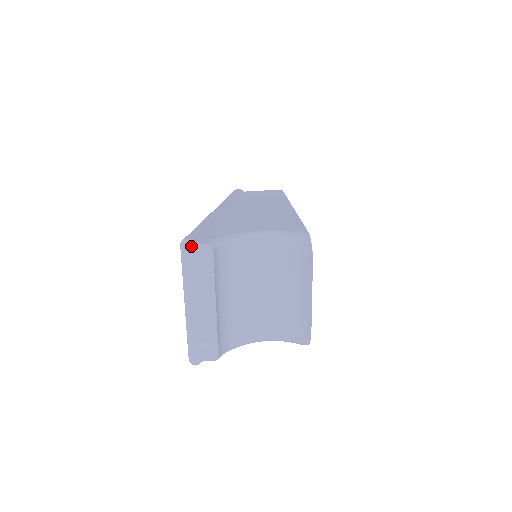
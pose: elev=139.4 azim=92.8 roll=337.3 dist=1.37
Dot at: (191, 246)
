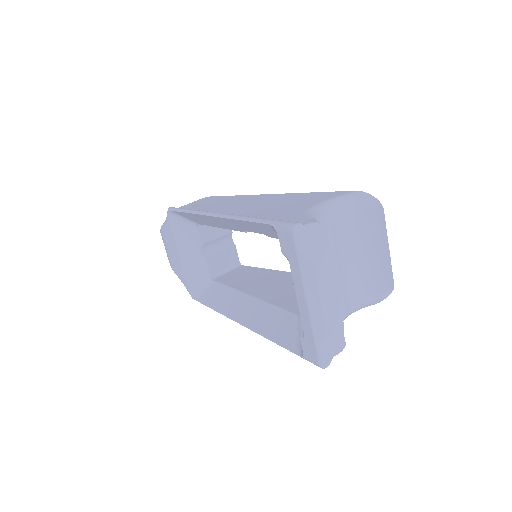
Dot at: (305, 229)
